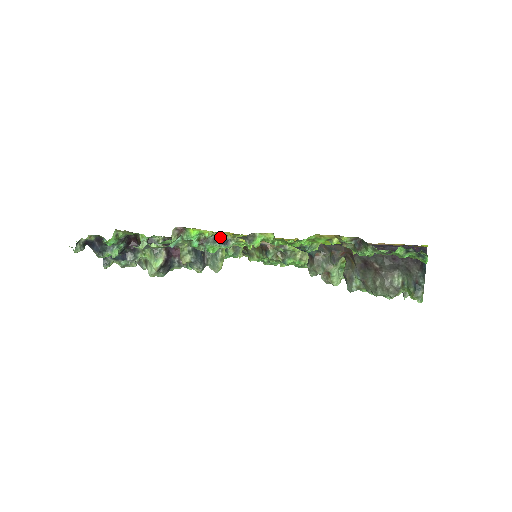
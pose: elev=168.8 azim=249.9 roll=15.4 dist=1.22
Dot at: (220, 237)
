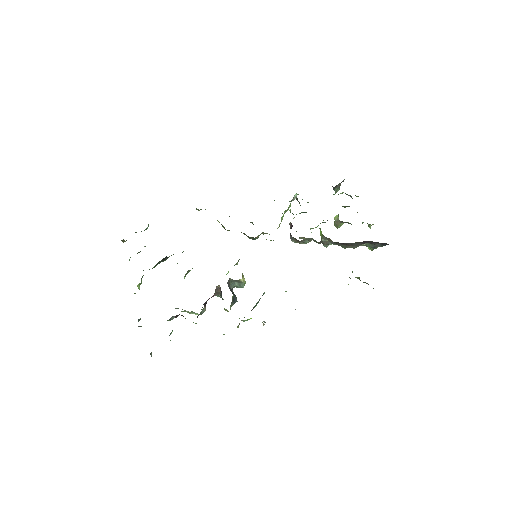
Dot at: occluded
